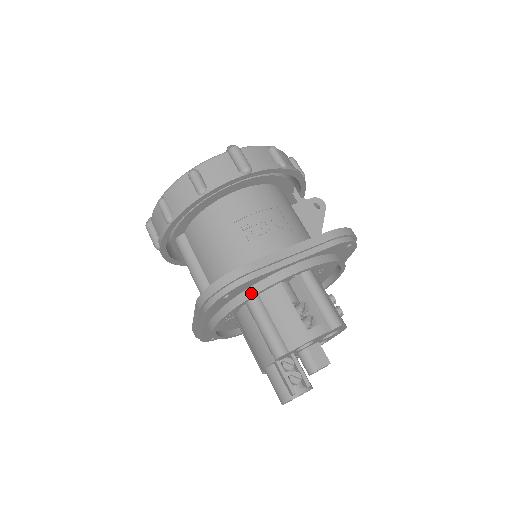
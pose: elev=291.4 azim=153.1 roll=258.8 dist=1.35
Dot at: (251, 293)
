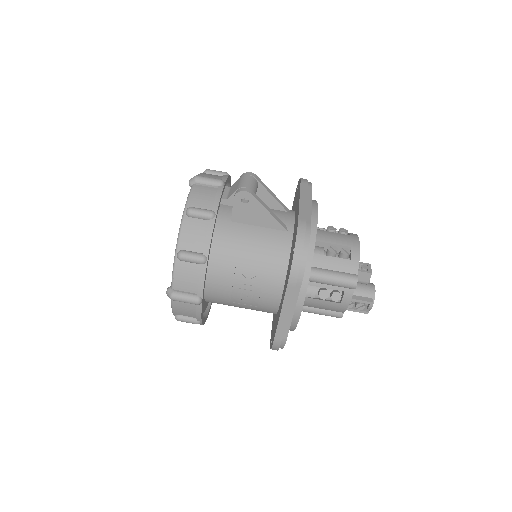
Dot at: (291, 330)
